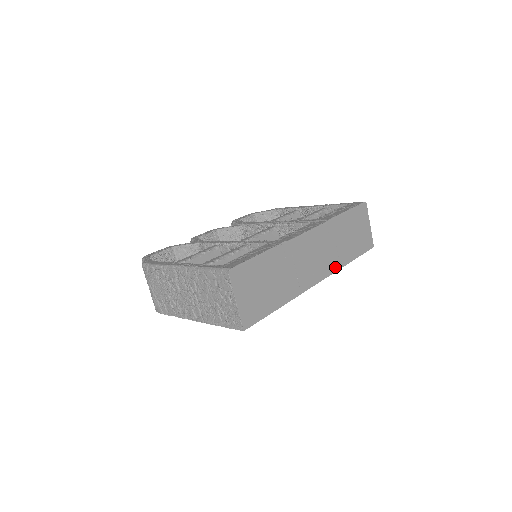
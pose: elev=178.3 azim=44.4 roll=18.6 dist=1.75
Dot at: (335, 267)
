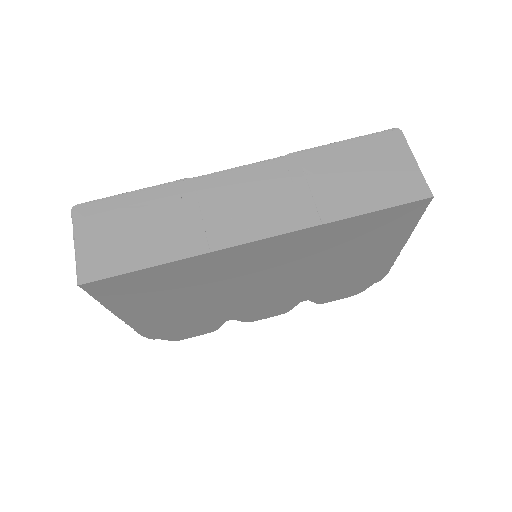
Dot at: (306, 221)
